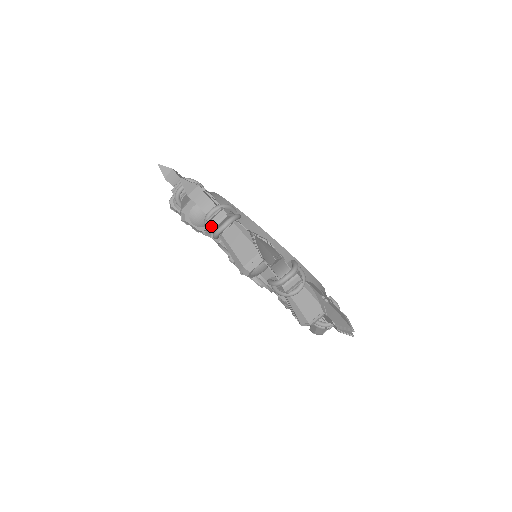
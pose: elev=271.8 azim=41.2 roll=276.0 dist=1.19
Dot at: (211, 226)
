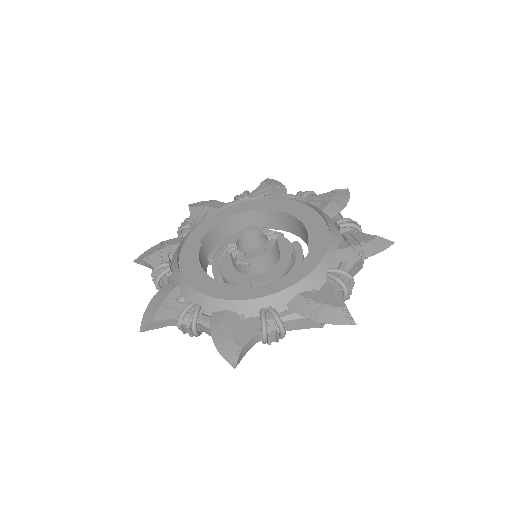
Dot at: occluded
